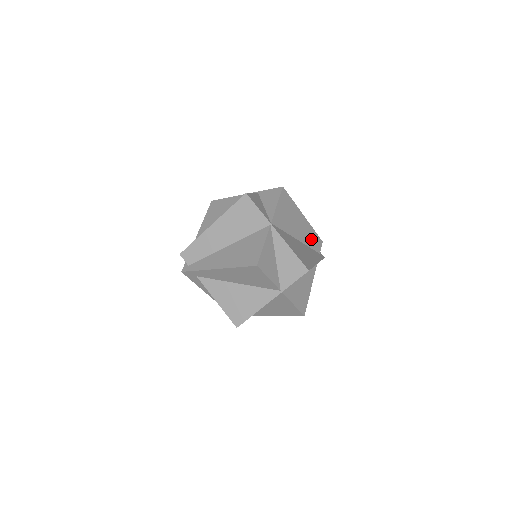
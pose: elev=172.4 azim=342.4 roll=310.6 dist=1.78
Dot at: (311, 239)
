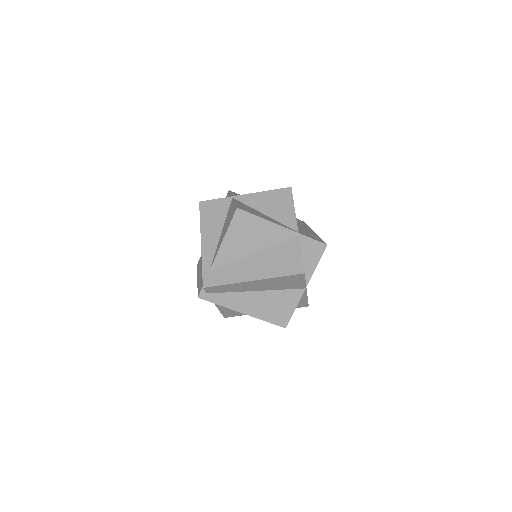
Dot at: occluded
